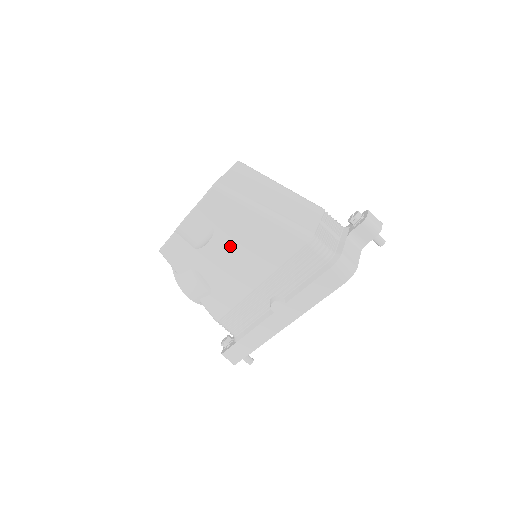
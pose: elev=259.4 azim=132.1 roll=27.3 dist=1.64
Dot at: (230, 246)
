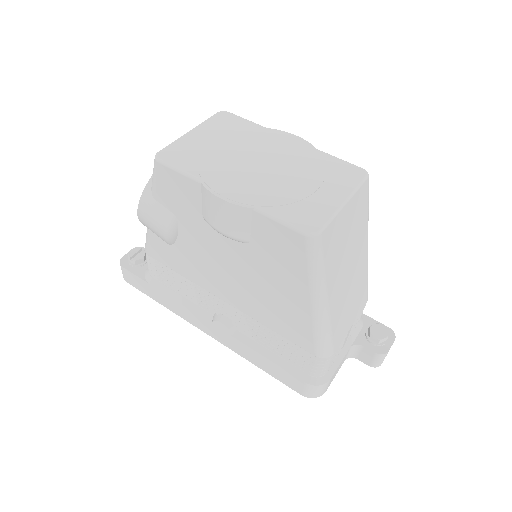
Dot at: (244, 267)
